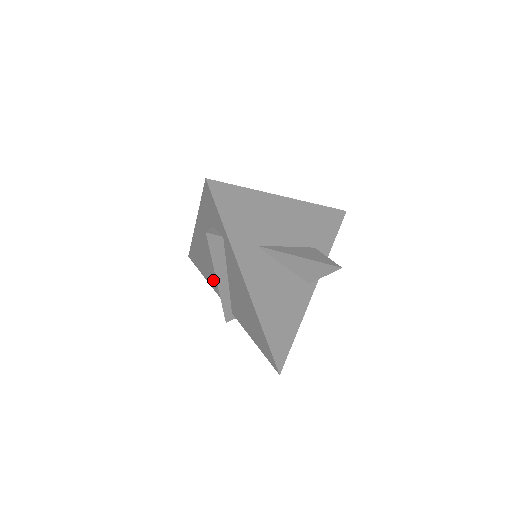
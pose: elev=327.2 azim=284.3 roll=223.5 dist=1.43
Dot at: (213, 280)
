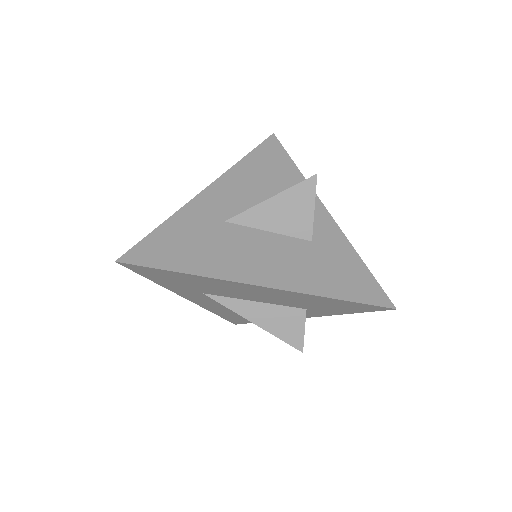
Dot at: occluded
